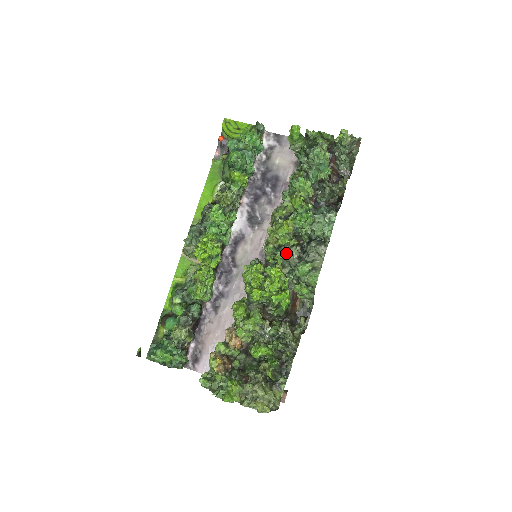
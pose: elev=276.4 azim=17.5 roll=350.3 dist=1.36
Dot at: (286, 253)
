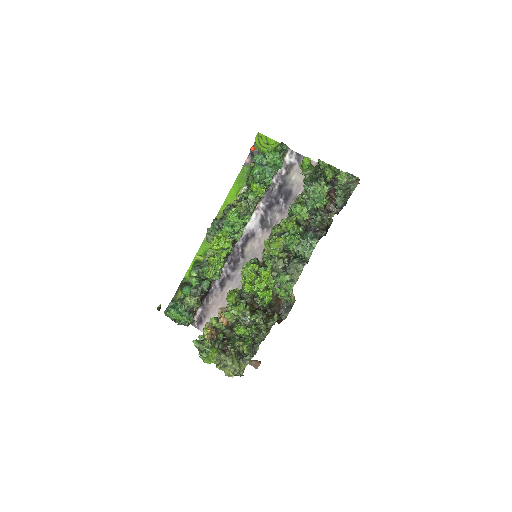
Dot at: (275, 262)
